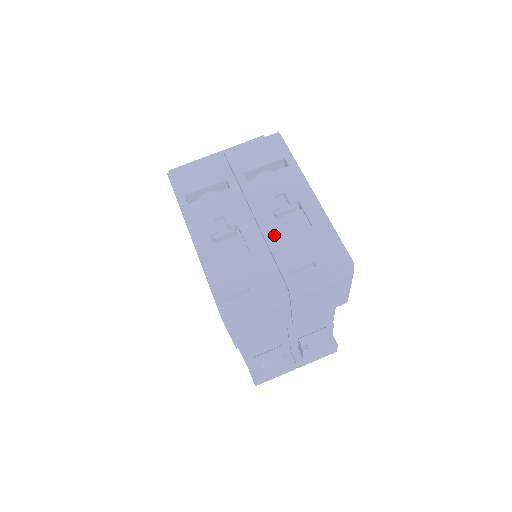
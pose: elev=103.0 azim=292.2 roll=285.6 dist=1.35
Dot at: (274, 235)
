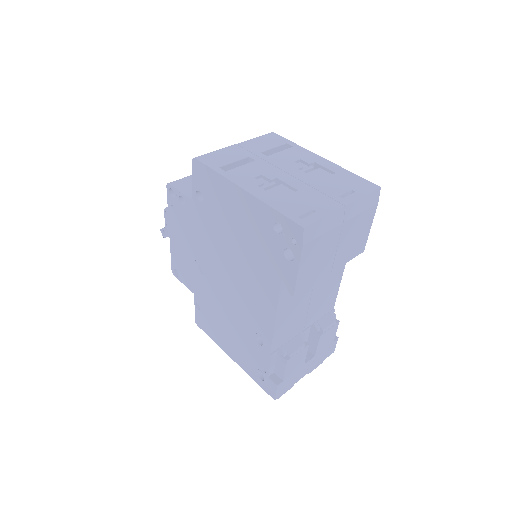
Dot at: (311, 180)
